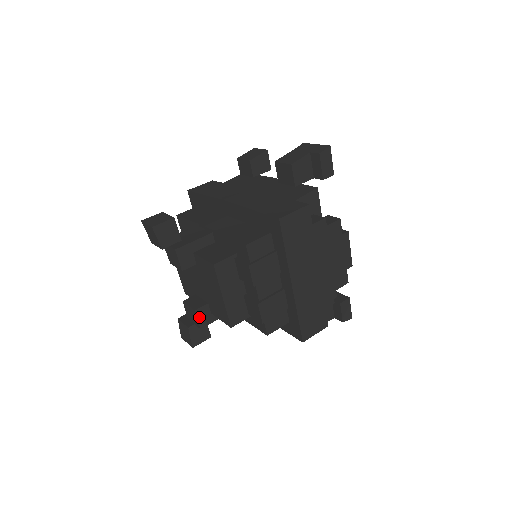
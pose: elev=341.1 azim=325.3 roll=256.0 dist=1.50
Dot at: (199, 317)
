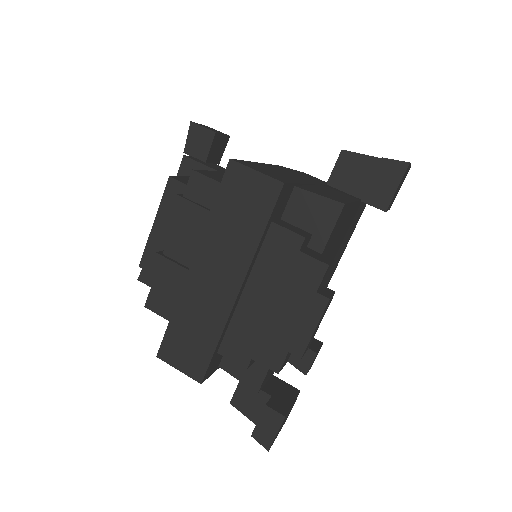
Dot at: occluded
